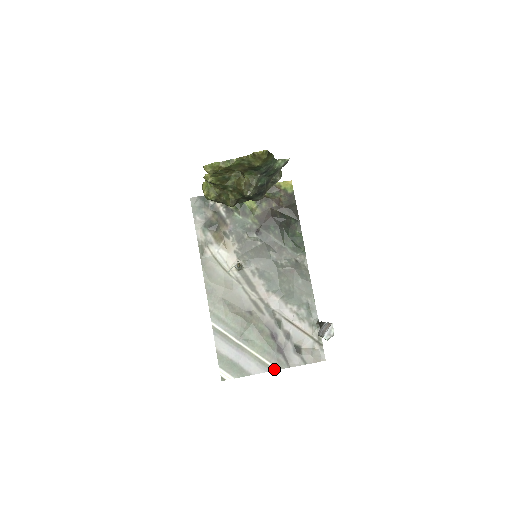
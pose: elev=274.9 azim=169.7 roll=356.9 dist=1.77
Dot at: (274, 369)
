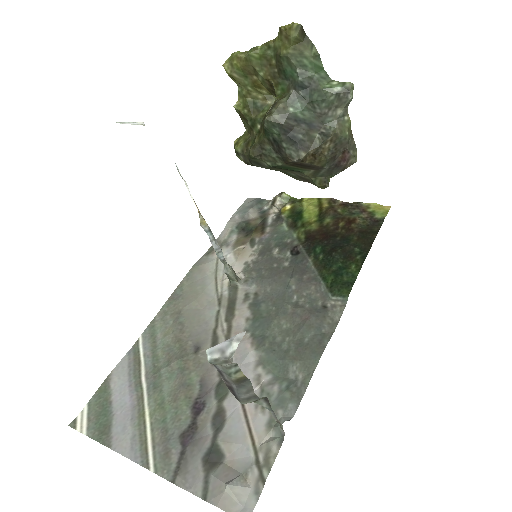
Dot at: (148, 465)
